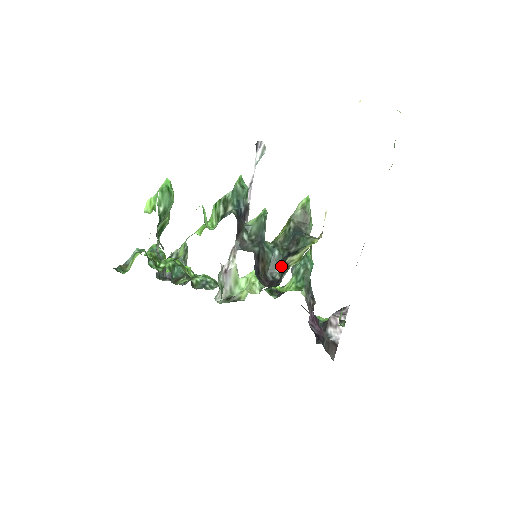
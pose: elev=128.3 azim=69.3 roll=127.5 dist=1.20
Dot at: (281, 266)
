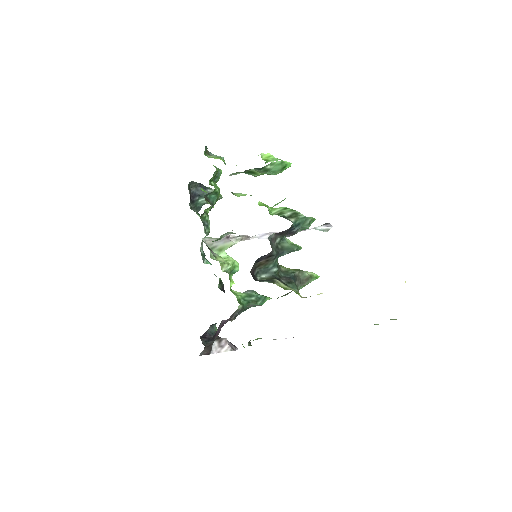
Dot at: (268, 277)
